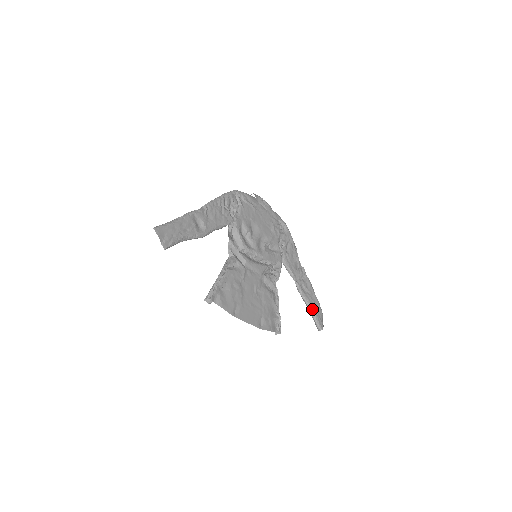
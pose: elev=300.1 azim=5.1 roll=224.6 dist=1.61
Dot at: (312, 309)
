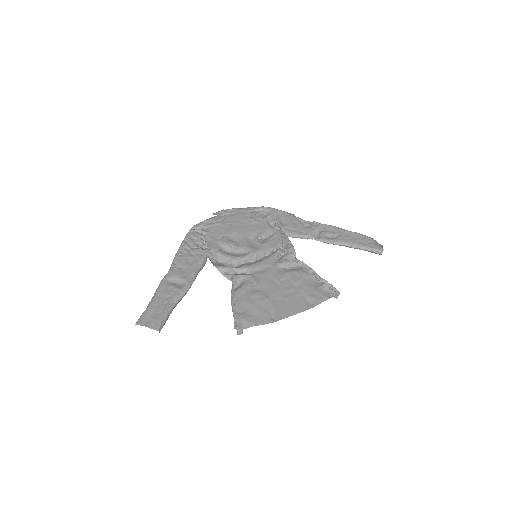
Dot at: (355, 244)
